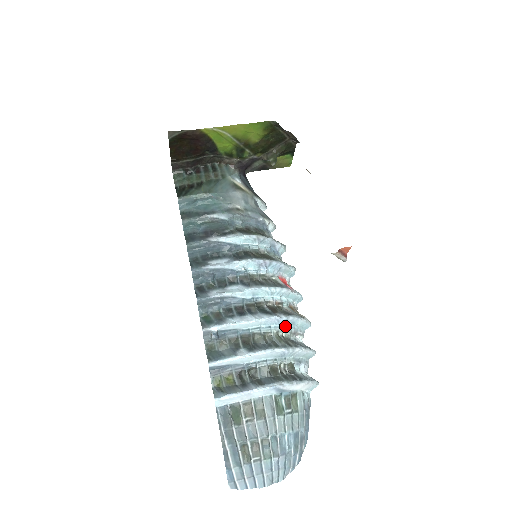
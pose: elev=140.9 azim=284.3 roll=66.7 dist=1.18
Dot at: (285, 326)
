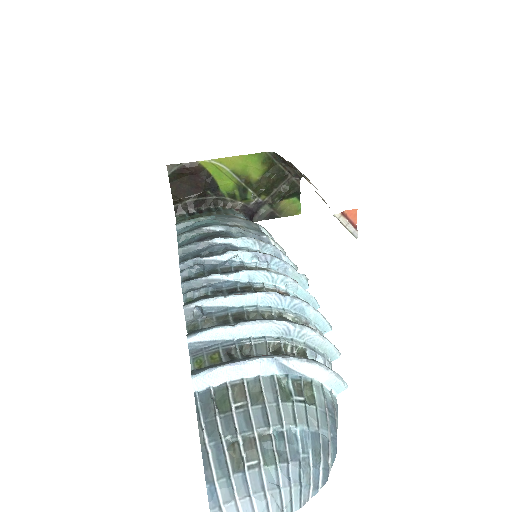
Dot at: (291, 311)
